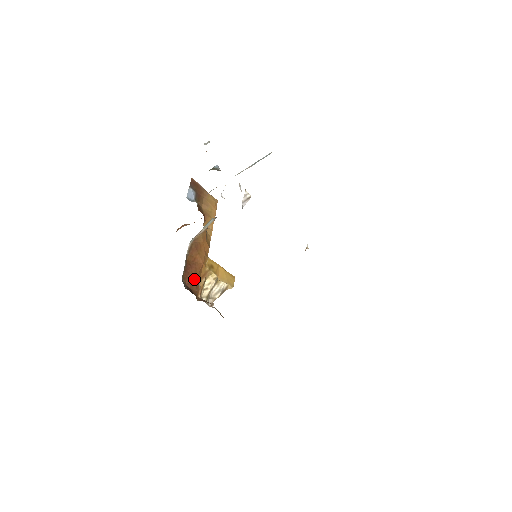
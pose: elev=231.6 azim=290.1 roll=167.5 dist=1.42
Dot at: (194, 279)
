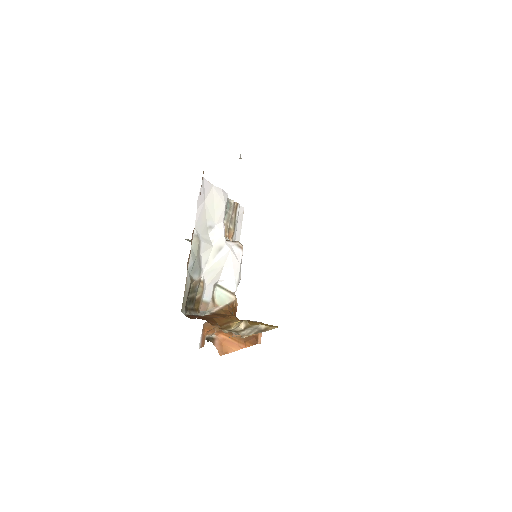
Dot at: (206, 318)
